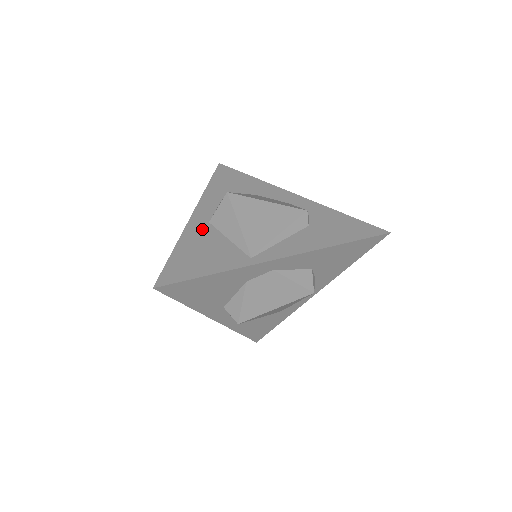
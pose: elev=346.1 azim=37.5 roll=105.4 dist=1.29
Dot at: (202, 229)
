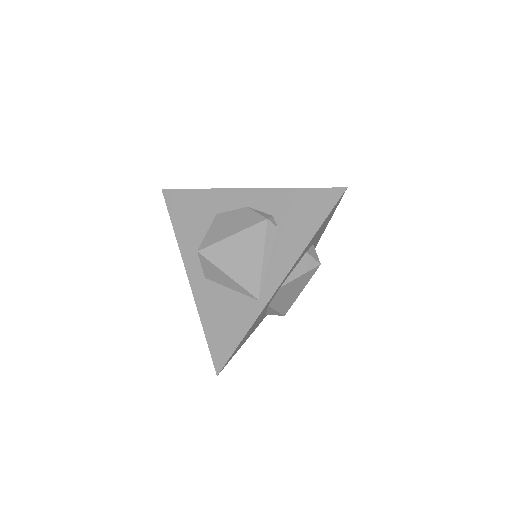
Dot at: (206, 290)
